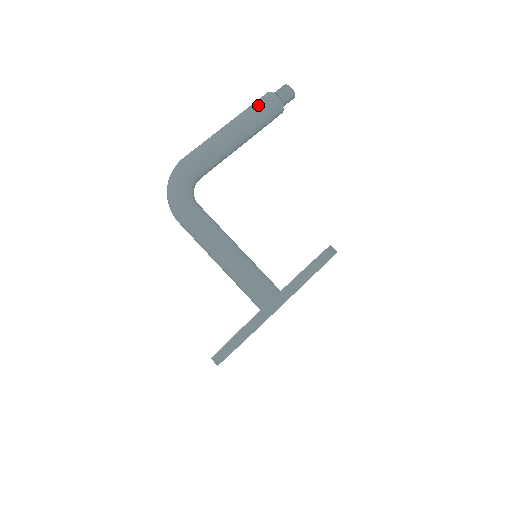
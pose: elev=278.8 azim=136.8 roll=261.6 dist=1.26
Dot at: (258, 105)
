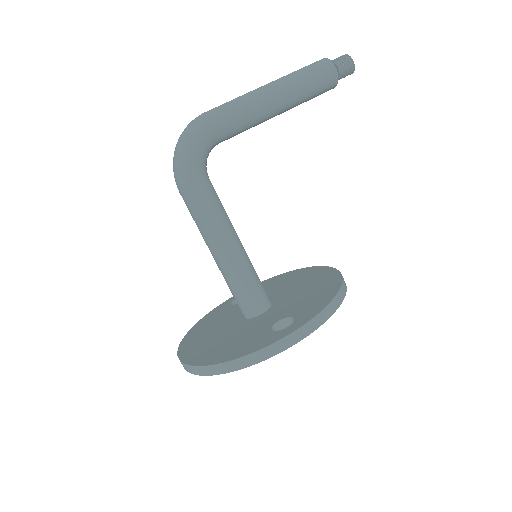
Dot at: (312, 73)
